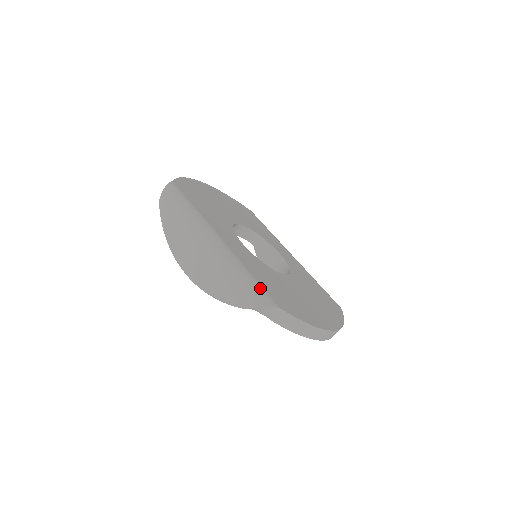
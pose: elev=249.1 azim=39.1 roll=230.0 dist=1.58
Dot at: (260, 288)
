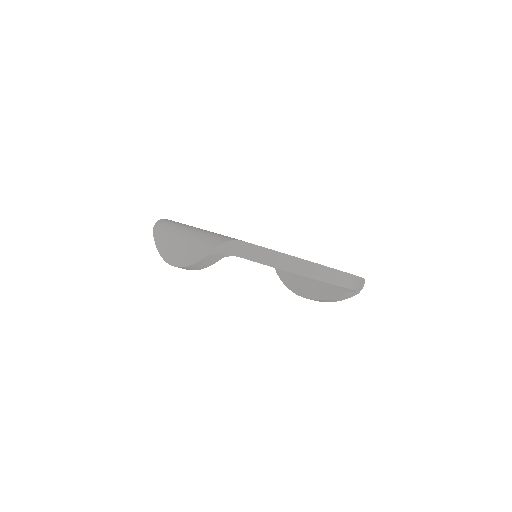
Dot at: (224, 236)
